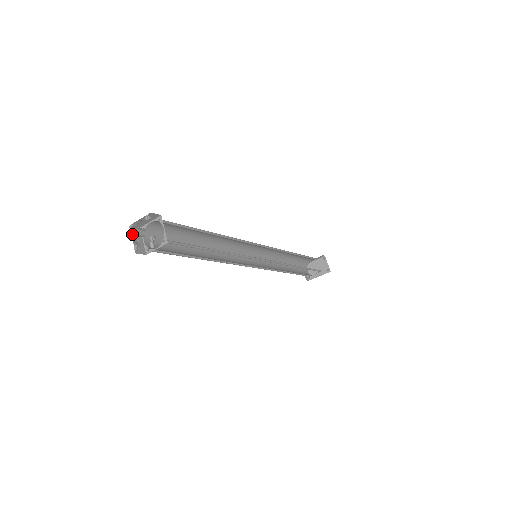
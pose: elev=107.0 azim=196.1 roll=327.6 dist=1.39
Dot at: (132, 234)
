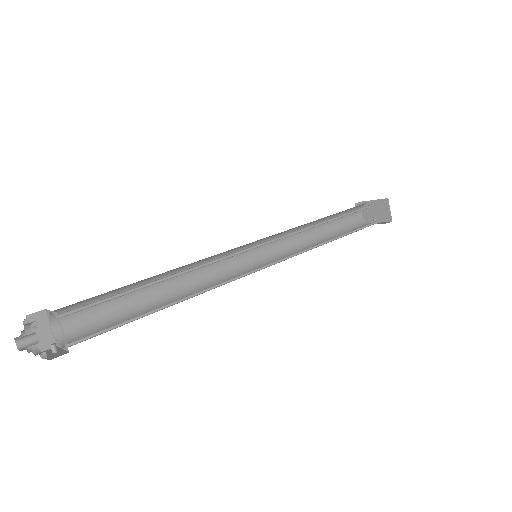
Dot at: (20, 343)
